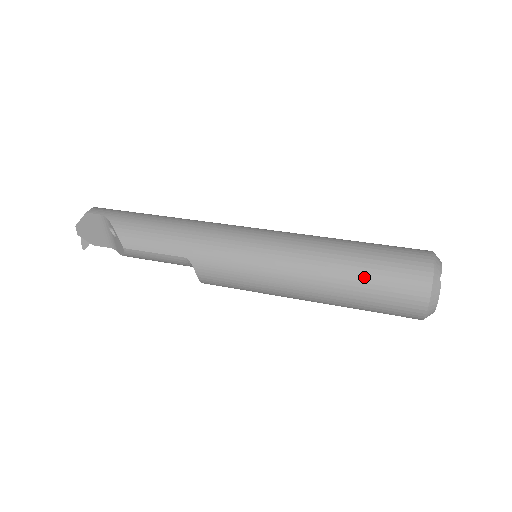
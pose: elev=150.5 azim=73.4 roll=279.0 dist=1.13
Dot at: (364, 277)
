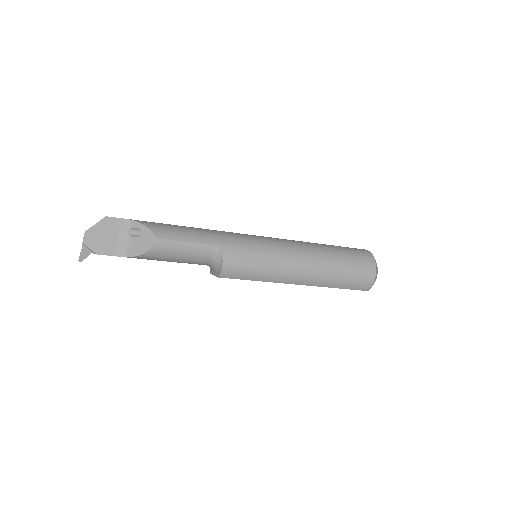
Dot at: (339, 255)
